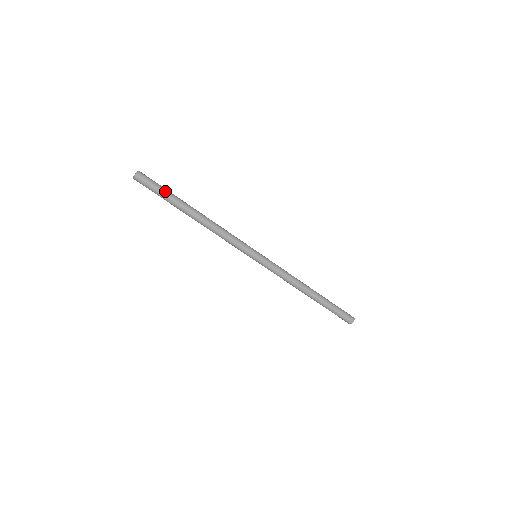
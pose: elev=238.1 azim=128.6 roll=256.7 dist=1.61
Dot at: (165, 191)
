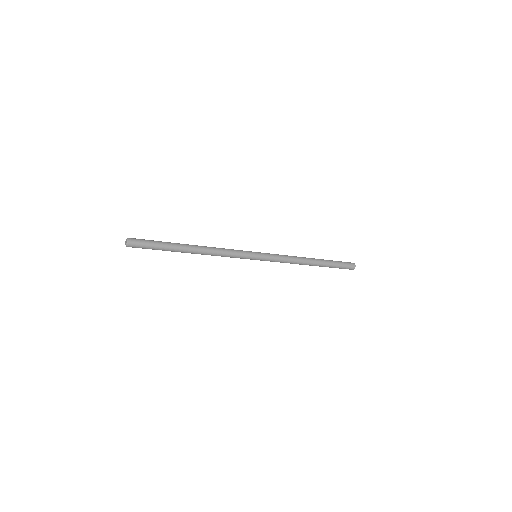
Dot at: (157, 249)
